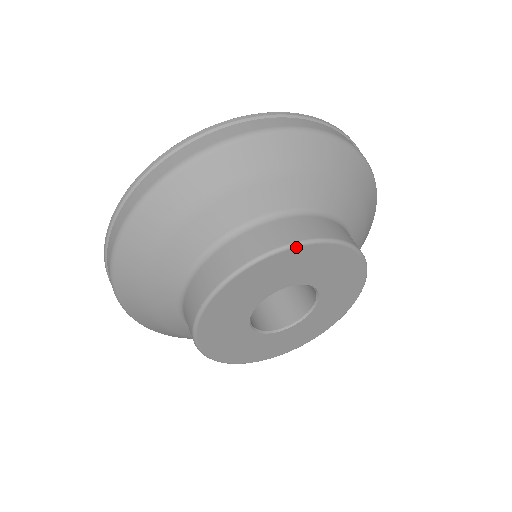
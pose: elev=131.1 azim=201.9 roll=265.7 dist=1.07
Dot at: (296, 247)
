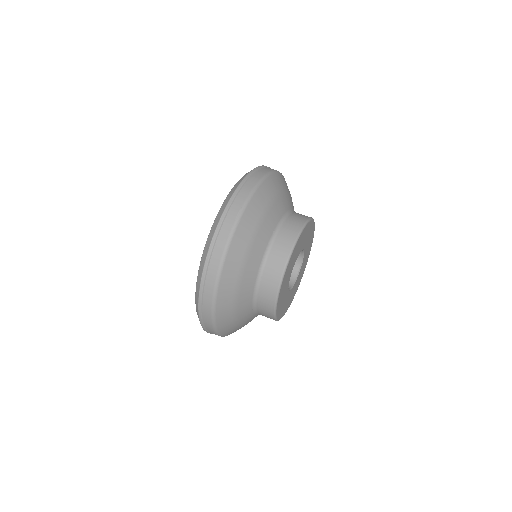
Dot at: (304, 229)
